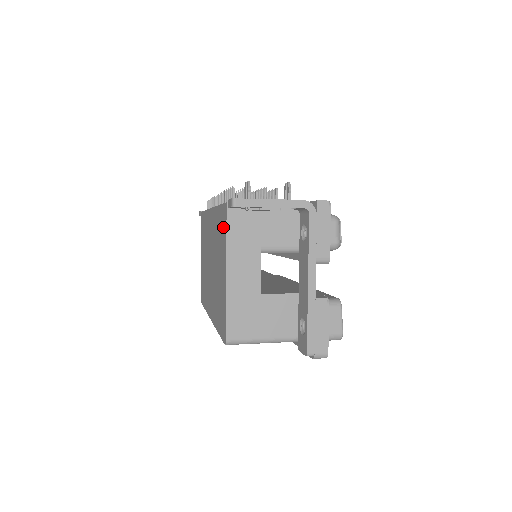
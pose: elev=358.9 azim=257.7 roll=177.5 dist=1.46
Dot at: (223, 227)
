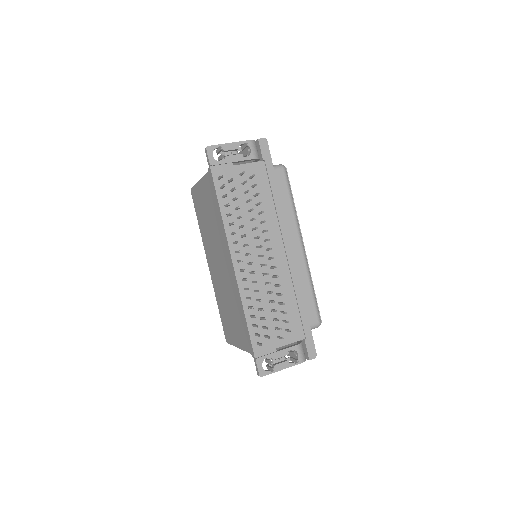
Dot at: (245, 340)
